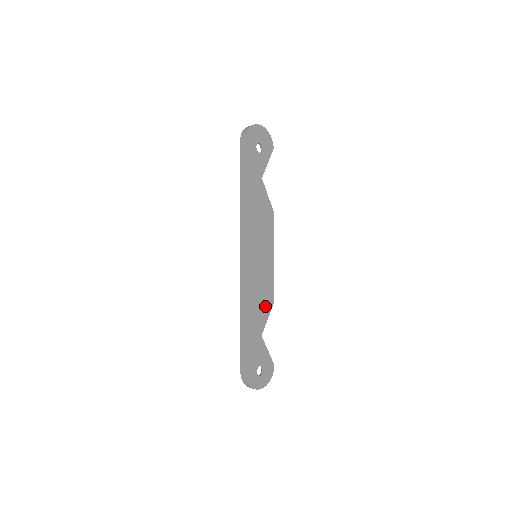
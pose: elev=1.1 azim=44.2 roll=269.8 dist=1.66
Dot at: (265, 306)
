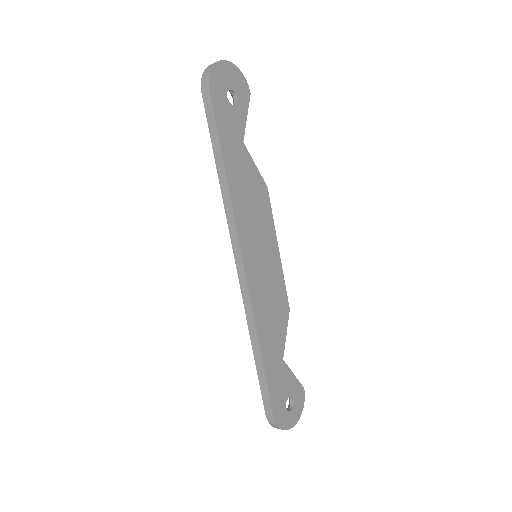
Dot at: (280, 319)
